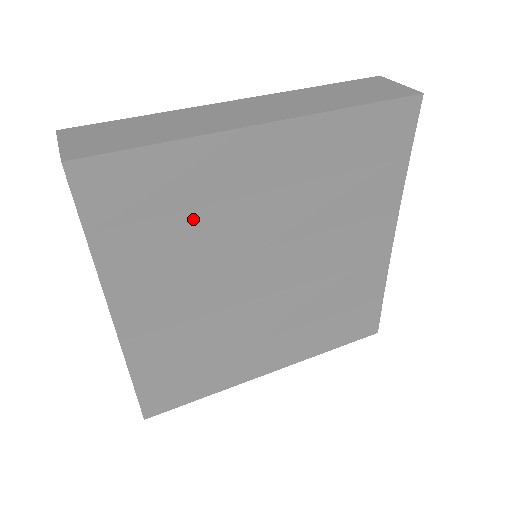
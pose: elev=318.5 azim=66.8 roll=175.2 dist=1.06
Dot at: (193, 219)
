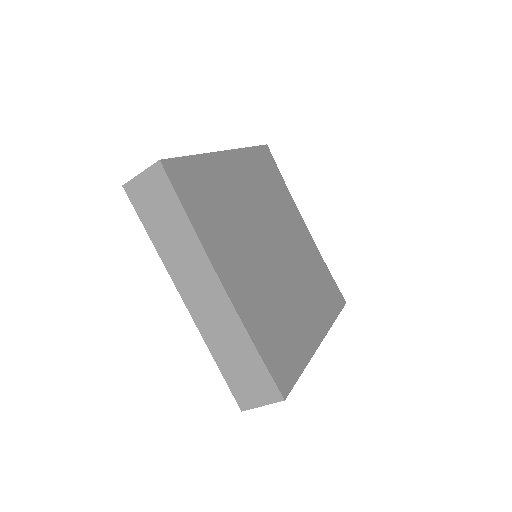
Dot at: (224, 205)
